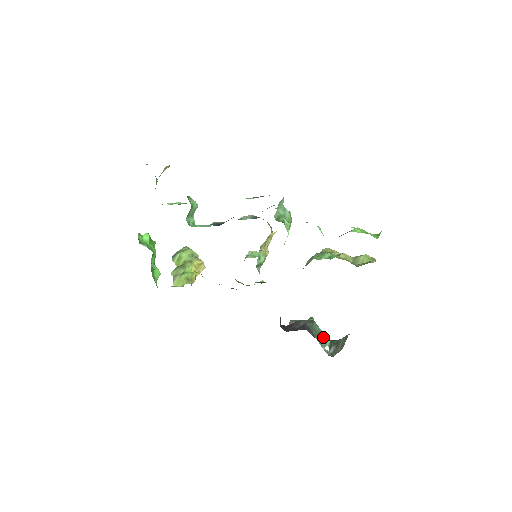
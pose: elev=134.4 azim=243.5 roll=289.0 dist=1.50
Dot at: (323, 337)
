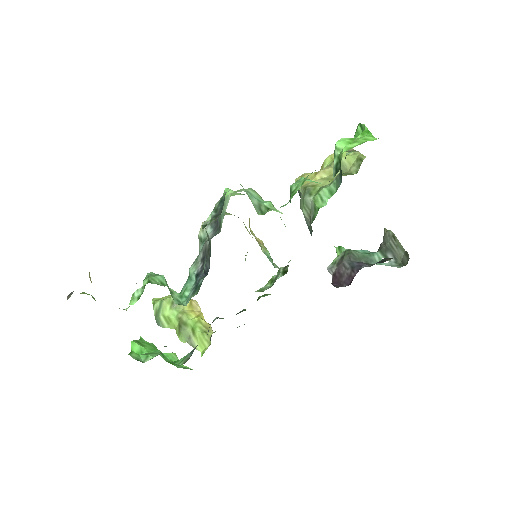
Dot at: (371, 255)
